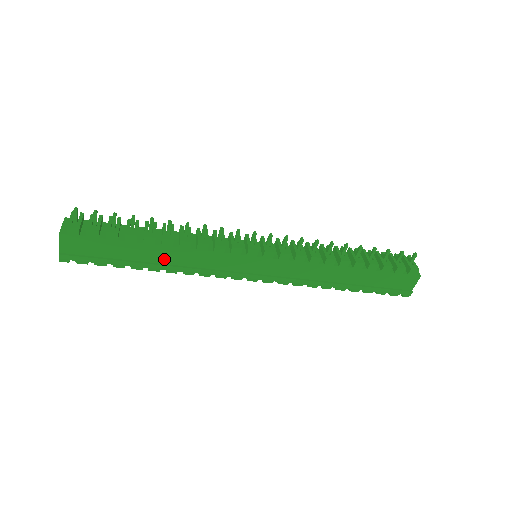
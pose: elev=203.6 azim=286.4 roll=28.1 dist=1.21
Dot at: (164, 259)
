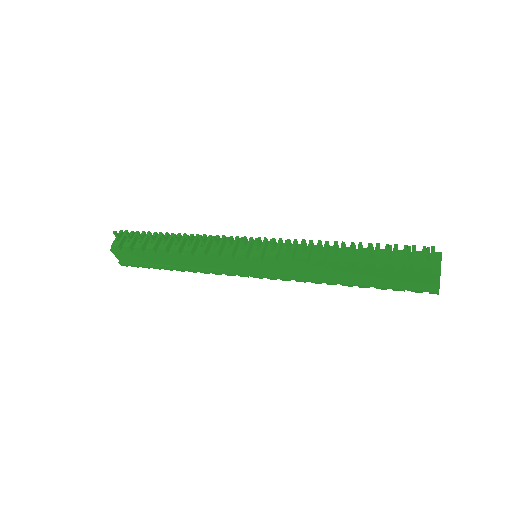
Dot at: (182, 263)
